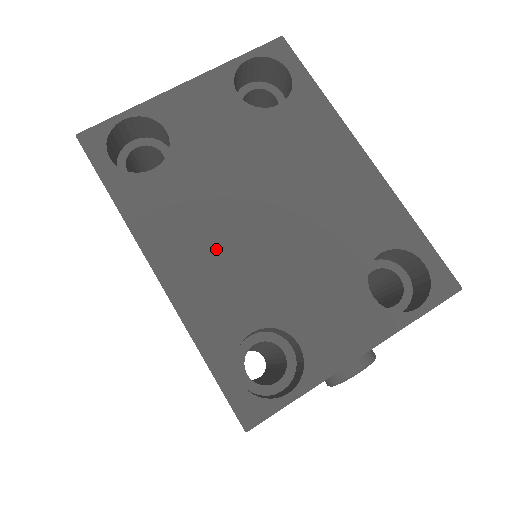
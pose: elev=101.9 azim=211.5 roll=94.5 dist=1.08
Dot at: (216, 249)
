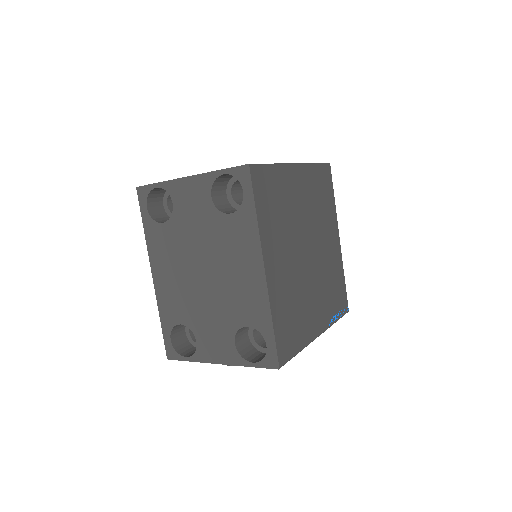
Dot at: (177, 279)
